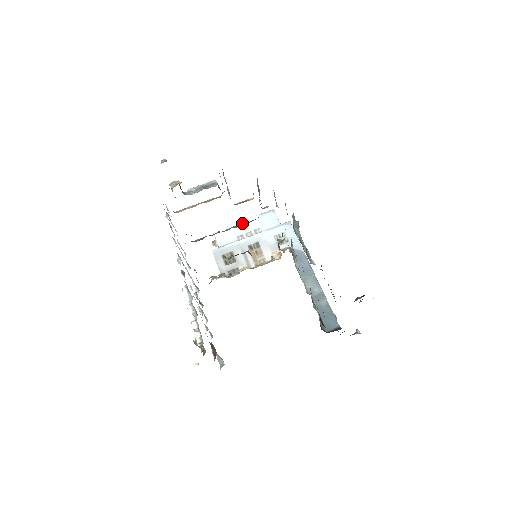
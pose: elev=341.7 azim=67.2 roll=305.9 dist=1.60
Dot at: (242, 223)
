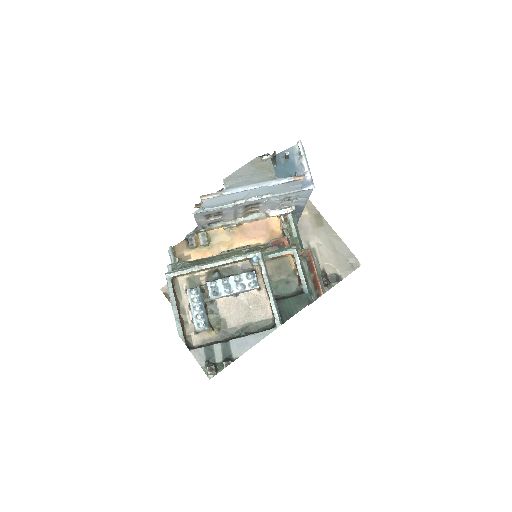
Dot at: (250, 191)
